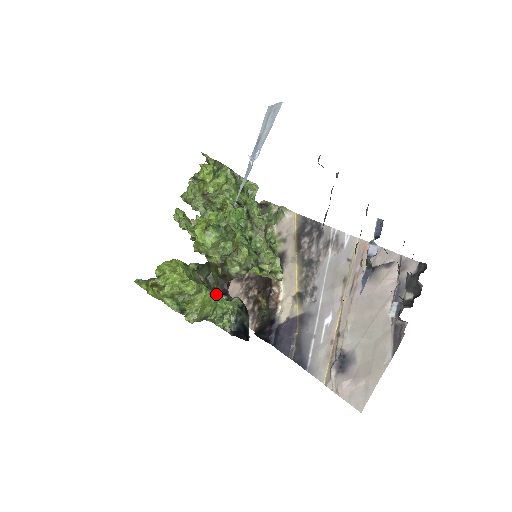
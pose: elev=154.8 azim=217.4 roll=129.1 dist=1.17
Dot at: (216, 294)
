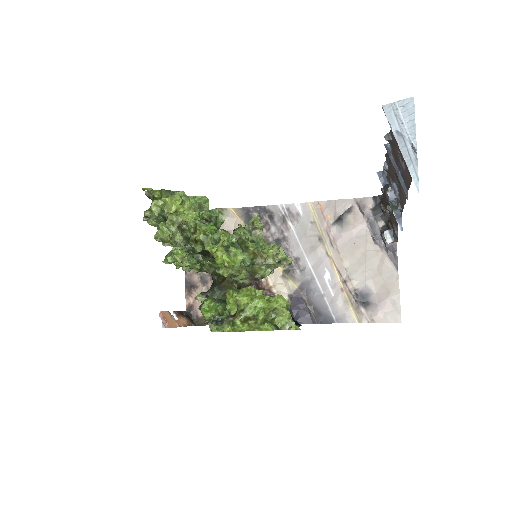
Dot at: occluded
